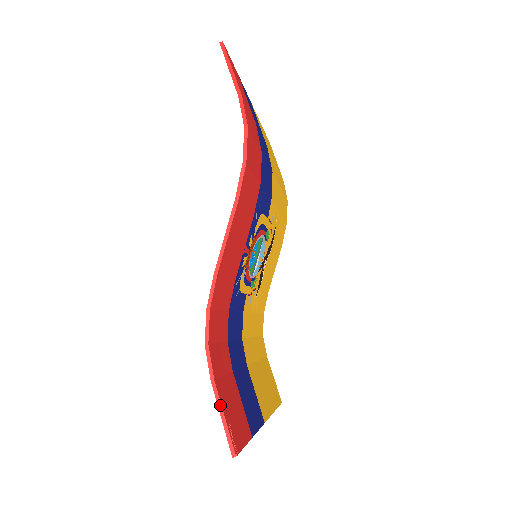
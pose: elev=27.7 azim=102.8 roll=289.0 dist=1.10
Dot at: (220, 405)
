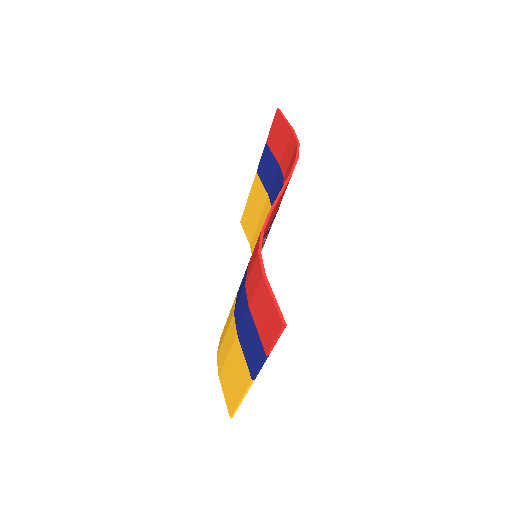
Dot at: (271, 290)
